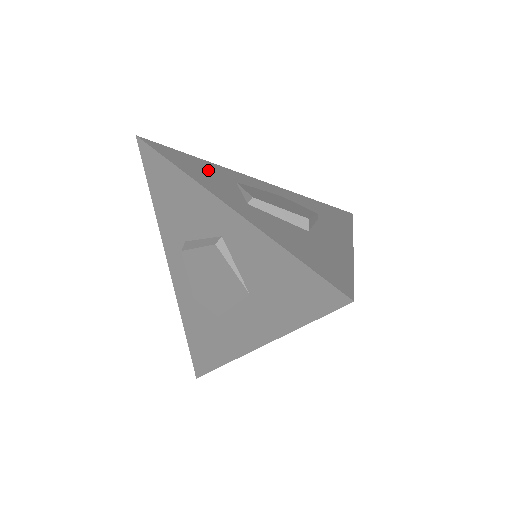
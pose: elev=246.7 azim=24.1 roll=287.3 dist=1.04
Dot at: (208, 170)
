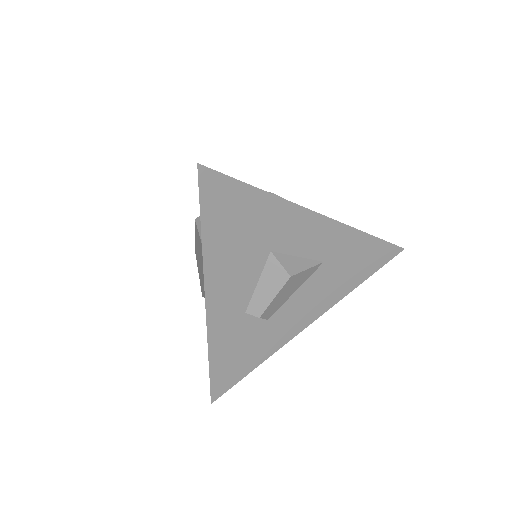
Dot at: occluded
